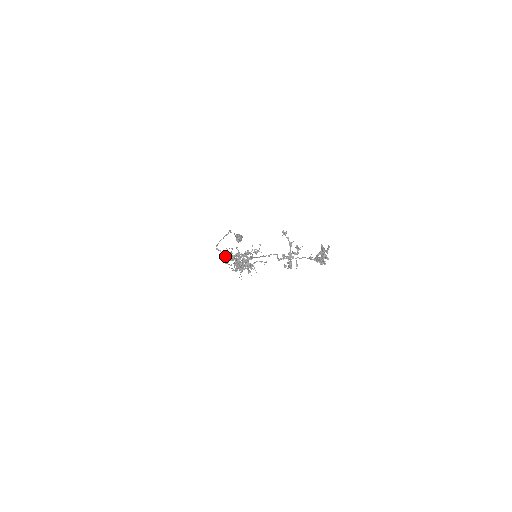
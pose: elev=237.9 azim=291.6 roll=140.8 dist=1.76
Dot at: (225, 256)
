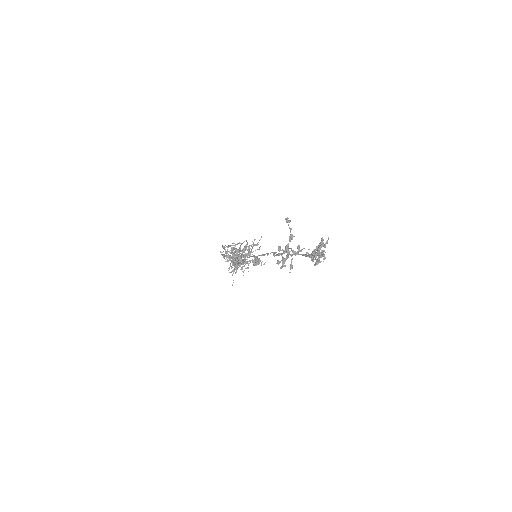
Dot at: (228, 256)
